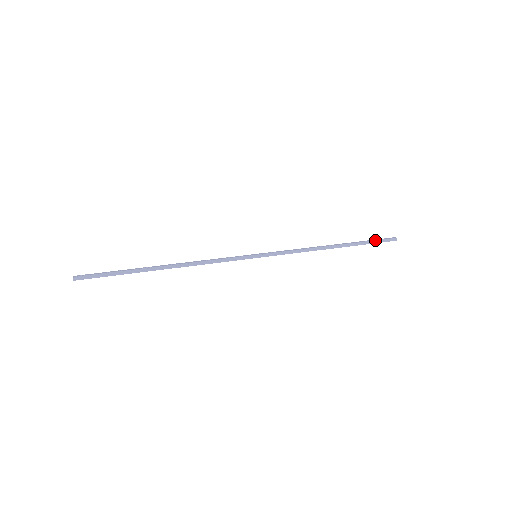
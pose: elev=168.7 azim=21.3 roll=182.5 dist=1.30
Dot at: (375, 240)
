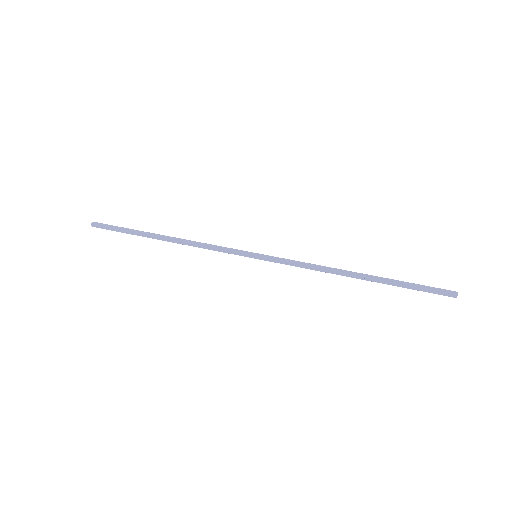
Dot at: (419, 284)
